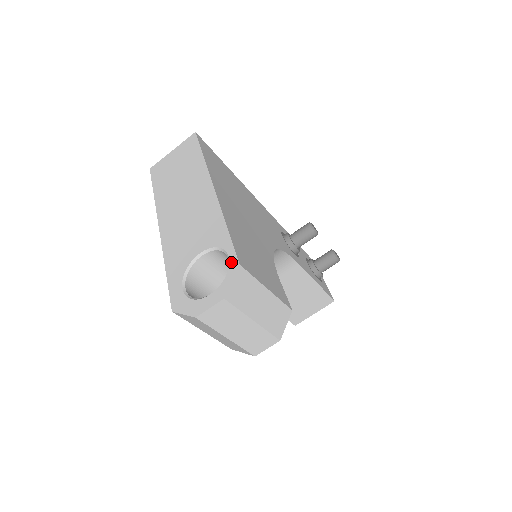
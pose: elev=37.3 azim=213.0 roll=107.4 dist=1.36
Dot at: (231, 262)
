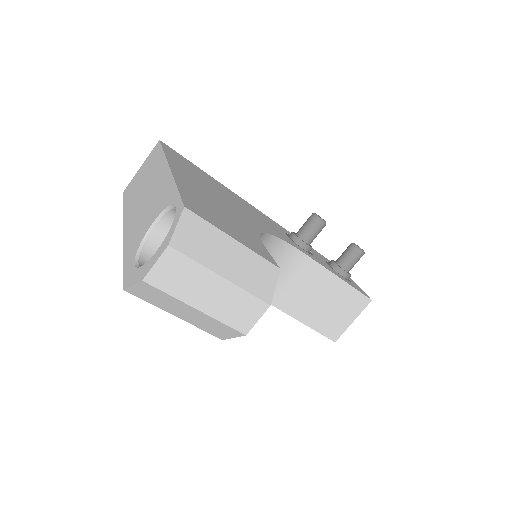
Dot at: (177, 210)
